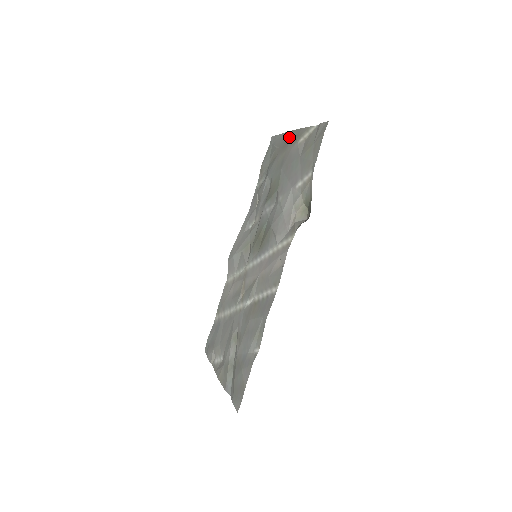
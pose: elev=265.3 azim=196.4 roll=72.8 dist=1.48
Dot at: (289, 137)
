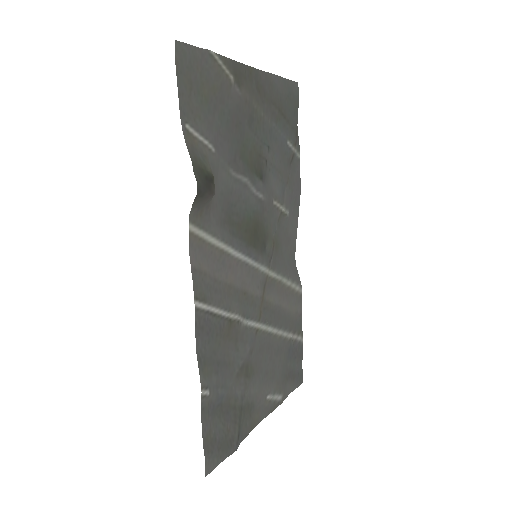
Dot at: (255, 79)
